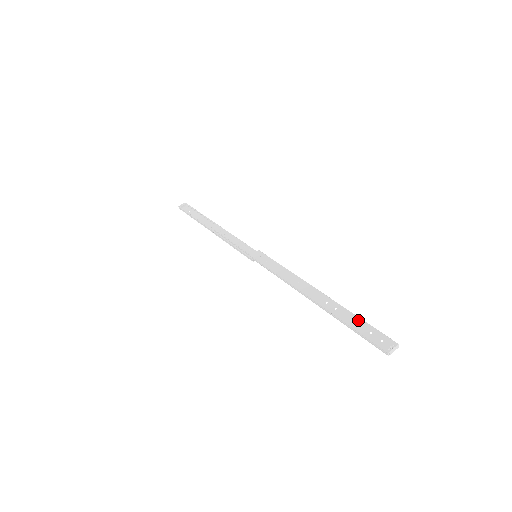
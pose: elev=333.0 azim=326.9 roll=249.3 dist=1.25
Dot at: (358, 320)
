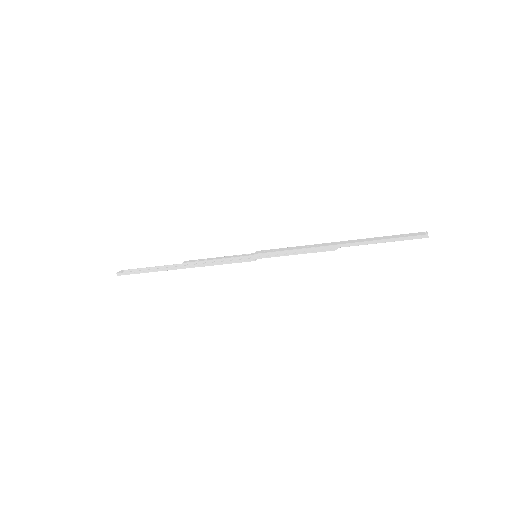
Dot at: (388, 236)
